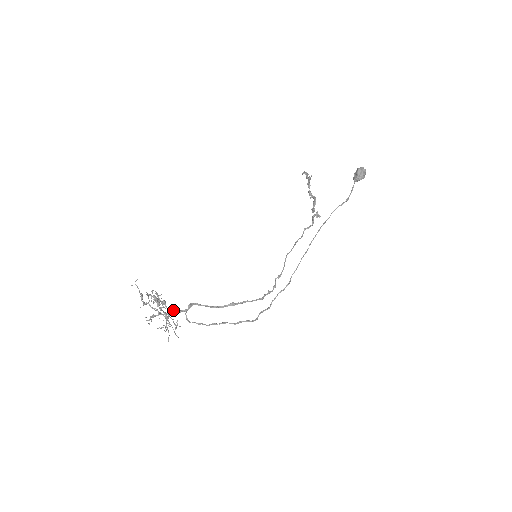
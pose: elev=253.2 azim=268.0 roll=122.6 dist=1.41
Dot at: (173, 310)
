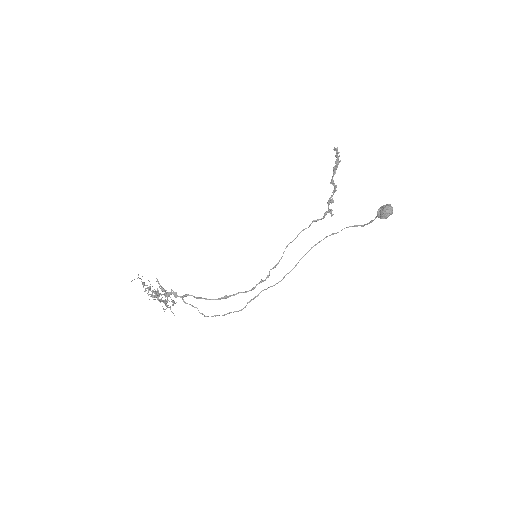
Dot at: (171, 293)
